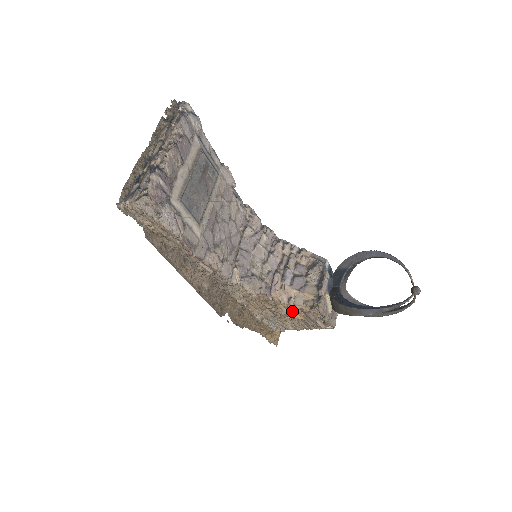
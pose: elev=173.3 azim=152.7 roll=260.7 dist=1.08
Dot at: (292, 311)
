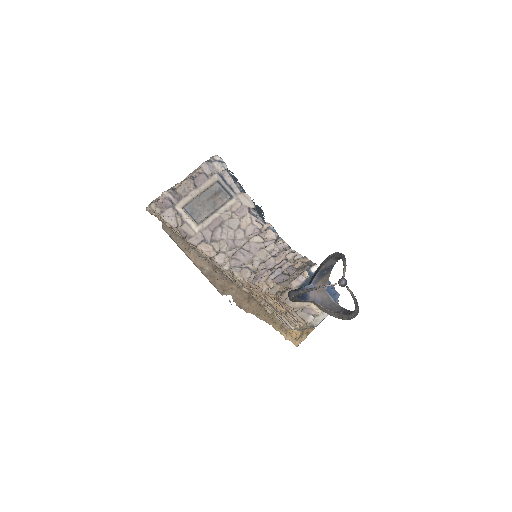
Dot at: (271, 300)
